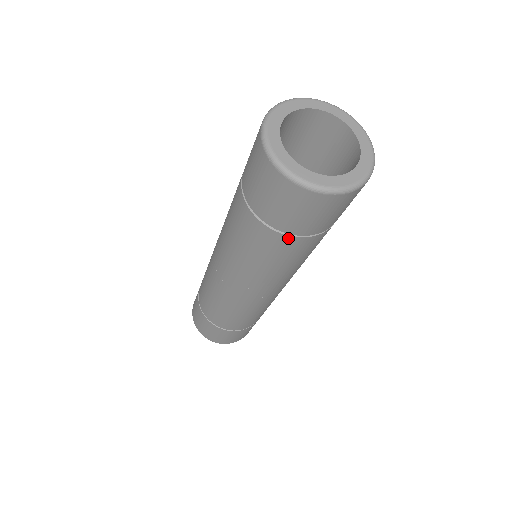
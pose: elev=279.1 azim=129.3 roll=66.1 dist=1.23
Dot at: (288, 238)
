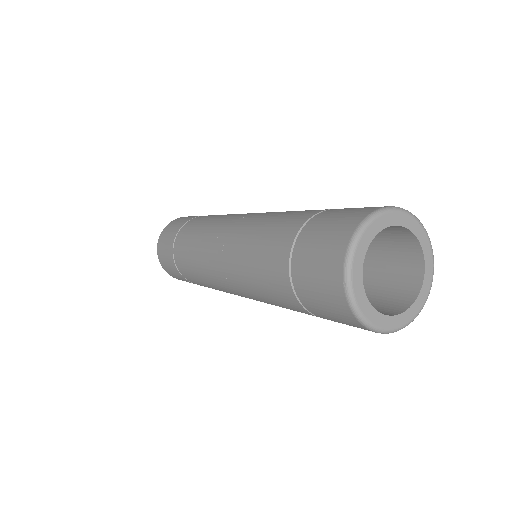
Dot at: (309, 313)
